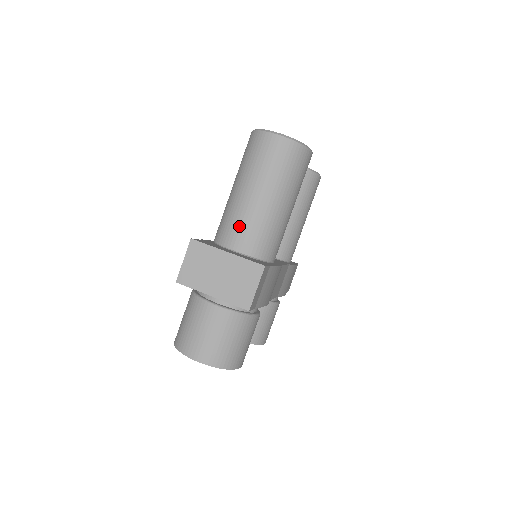
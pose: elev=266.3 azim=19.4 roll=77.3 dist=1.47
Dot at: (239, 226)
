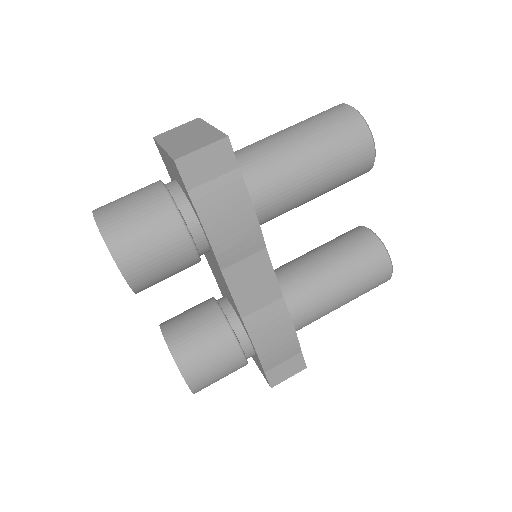
Dot at: (249, 146)
